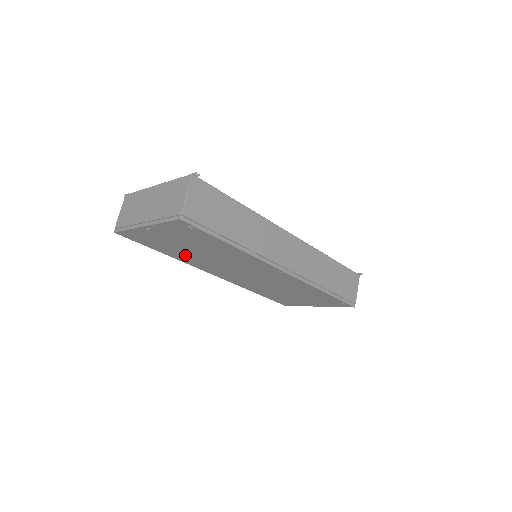
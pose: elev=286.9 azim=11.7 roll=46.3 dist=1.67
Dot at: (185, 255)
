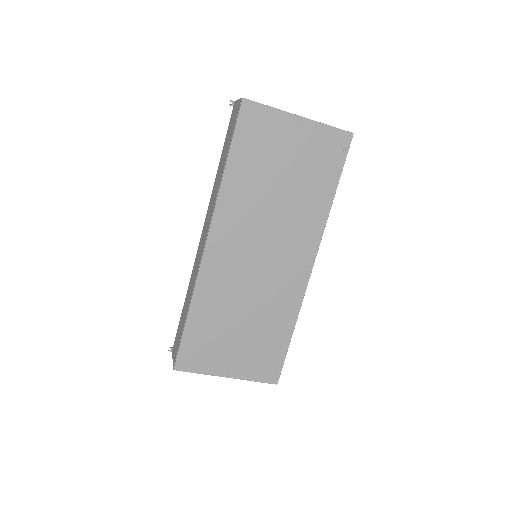
Dot at: (250, 183)
